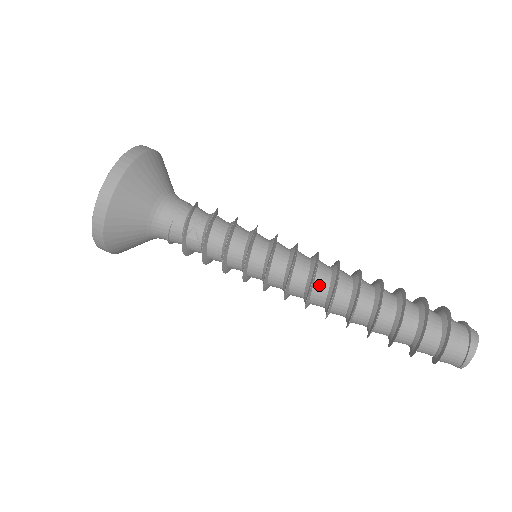
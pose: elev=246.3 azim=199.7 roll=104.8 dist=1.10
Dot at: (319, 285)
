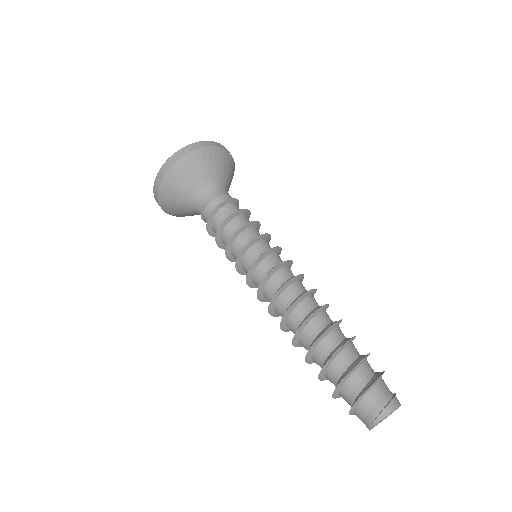
Dot at: (291, 290)
